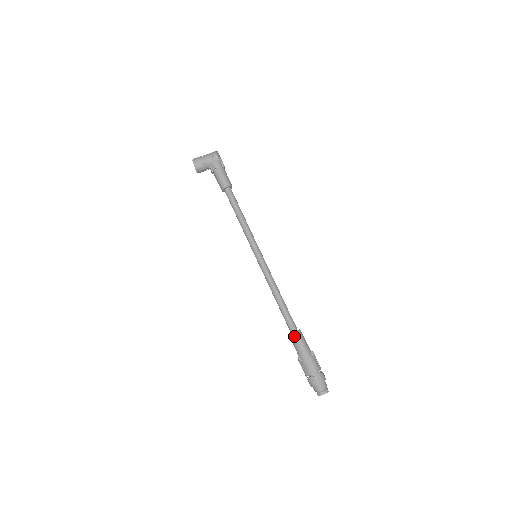
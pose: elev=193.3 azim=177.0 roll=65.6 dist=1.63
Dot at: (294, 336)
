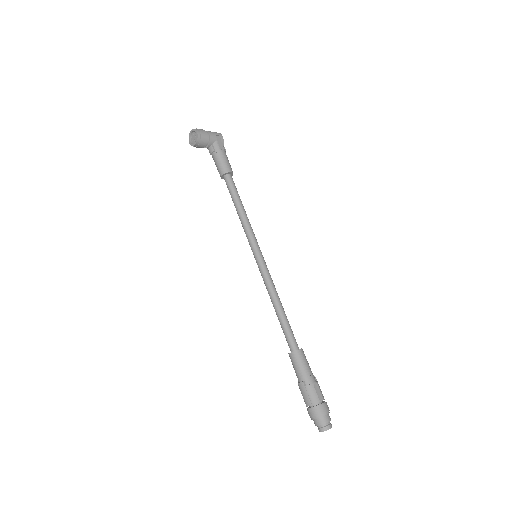
Dot at: (300, 354)
